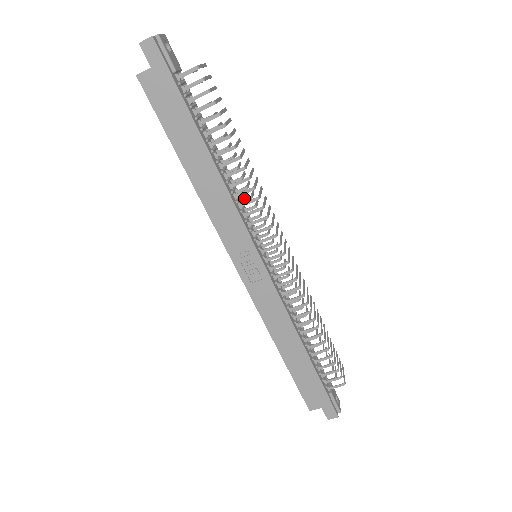
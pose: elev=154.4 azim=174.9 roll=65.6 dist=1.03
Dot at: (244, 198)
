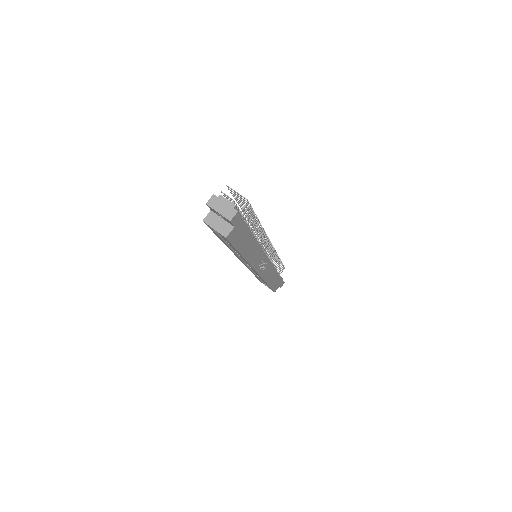
Dot at: occluded
